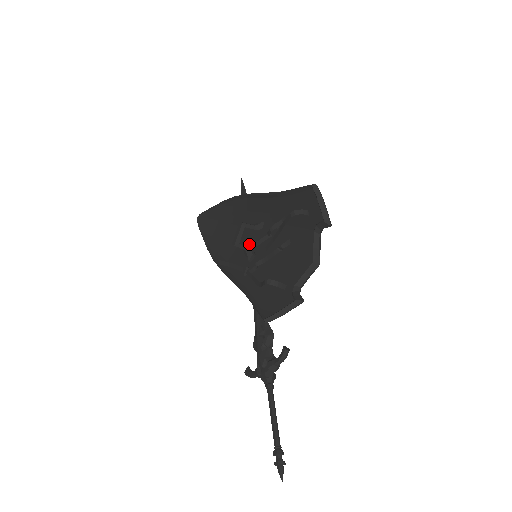
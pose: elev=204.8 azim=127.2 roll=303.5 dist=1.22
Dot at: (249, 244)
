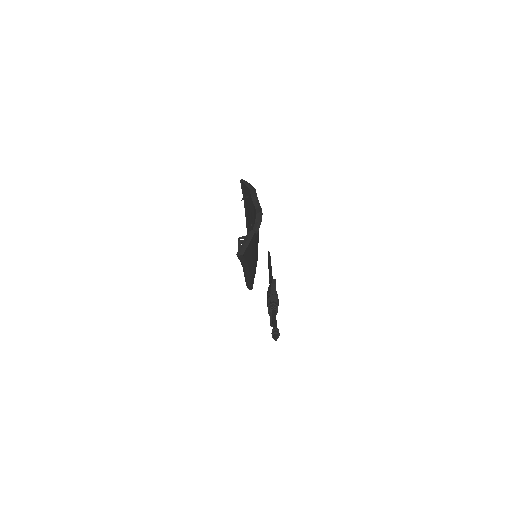
Dot at: occluded
